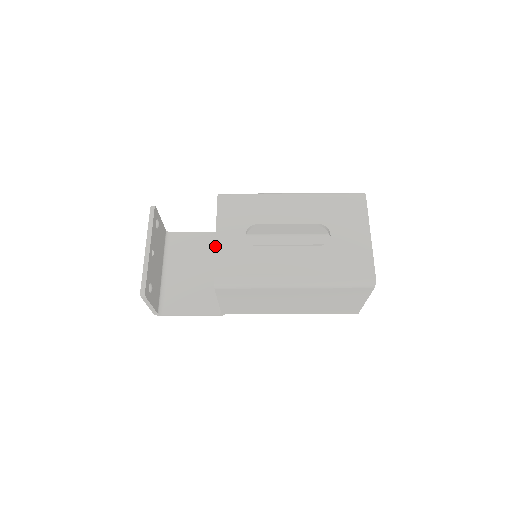
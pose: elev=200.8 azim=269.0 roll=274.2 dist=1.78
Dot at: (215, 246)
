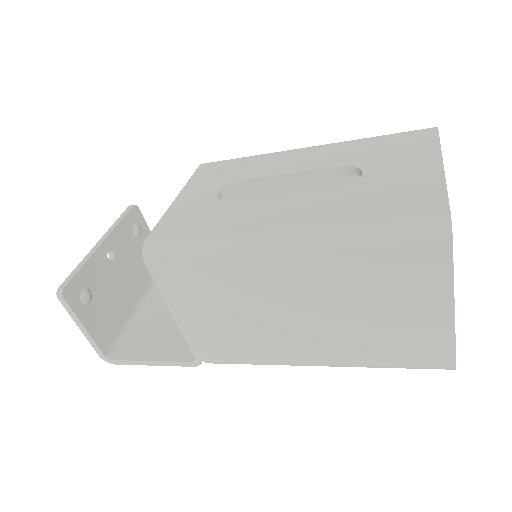
Dot at: (168, 208)
